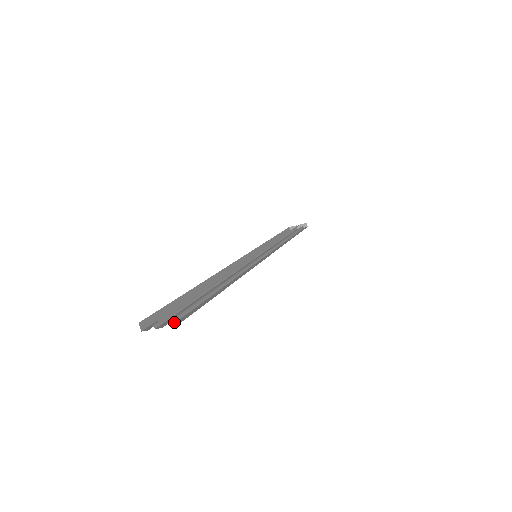
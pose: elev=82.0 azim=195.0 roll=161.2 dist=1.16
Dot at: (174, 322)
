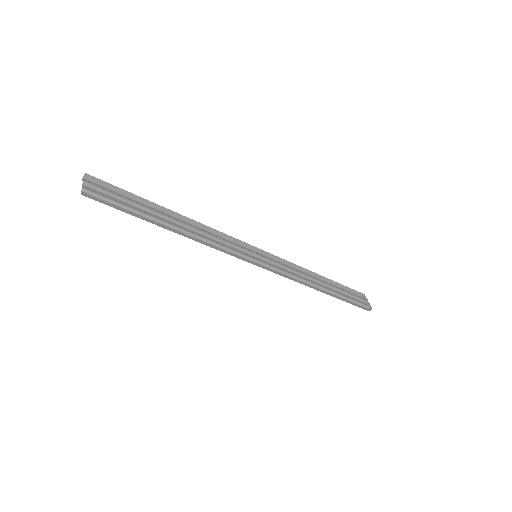
Dot at: (89, 193)
